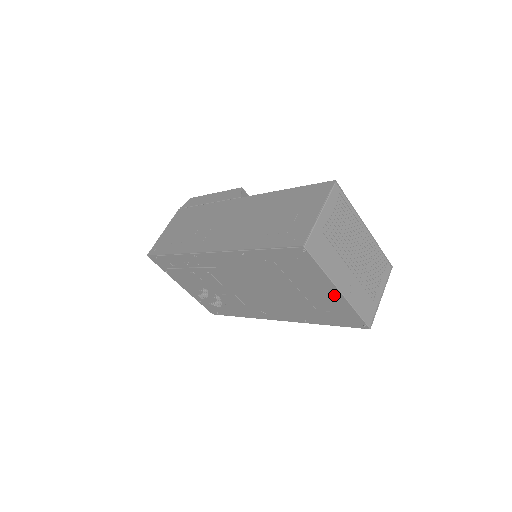
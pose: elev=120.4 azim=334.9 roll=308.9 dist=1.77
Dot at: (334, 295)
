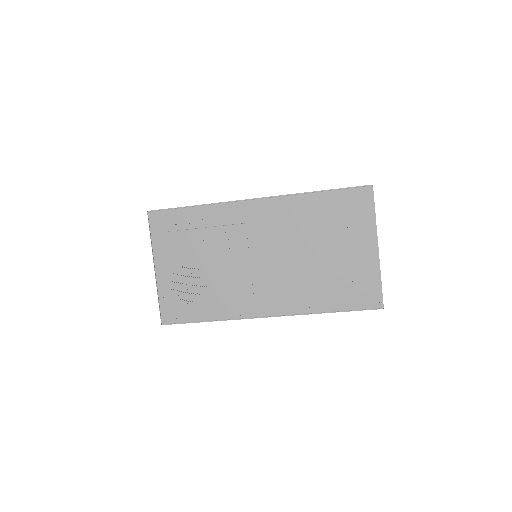
Dot at: (369, 254)
